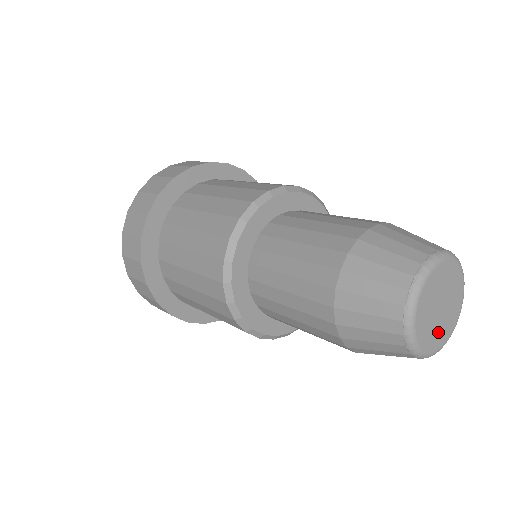
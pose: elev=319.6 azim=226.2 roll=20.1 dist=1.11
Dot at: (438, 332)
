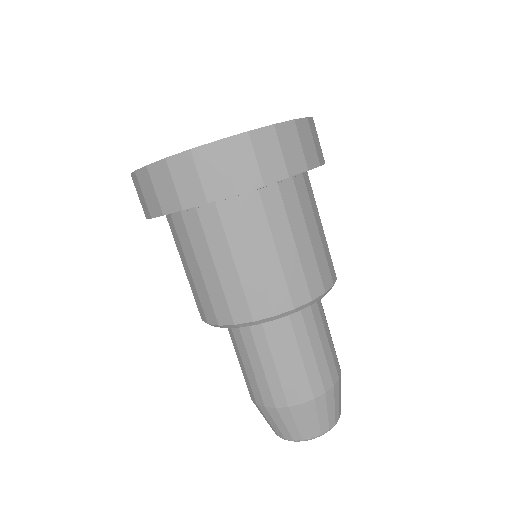
Dot at: occluded
